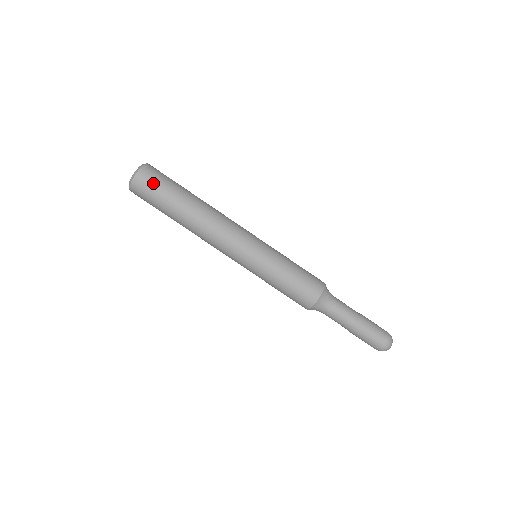
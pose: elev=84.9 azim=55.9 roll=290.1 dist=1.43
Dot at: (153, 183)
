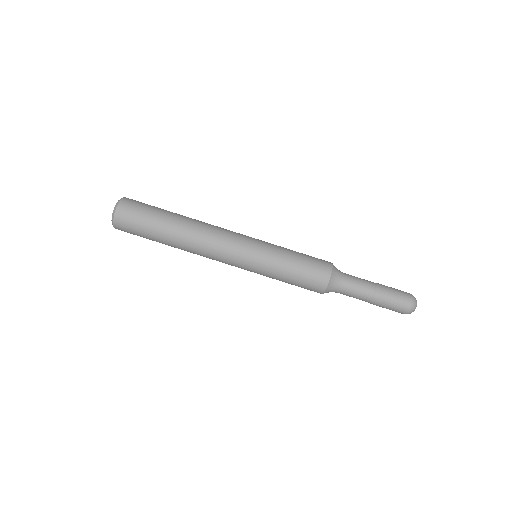
Dot at: (132, 224)
